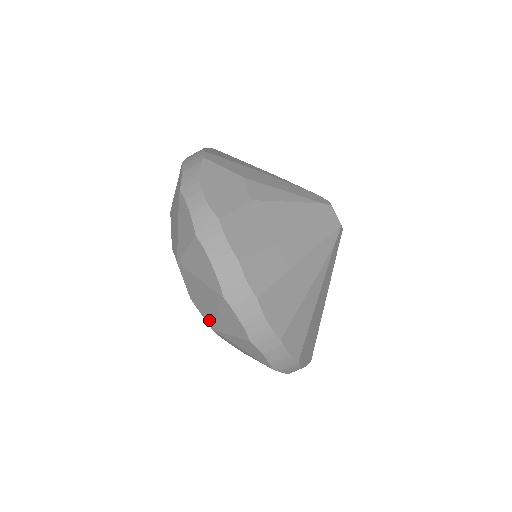
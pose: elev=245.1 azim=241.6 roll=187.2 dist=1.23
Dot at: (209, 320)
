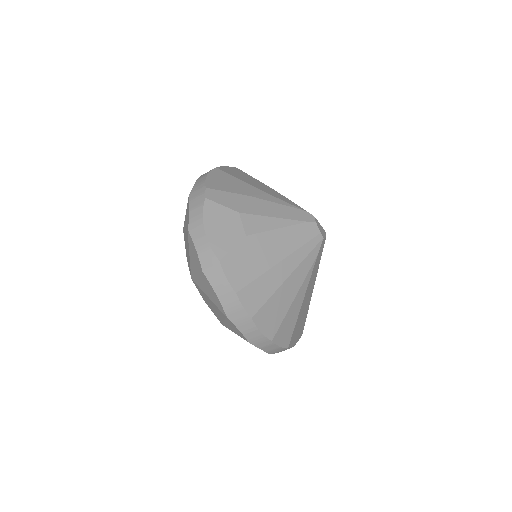
Dot at: (219, 319)
